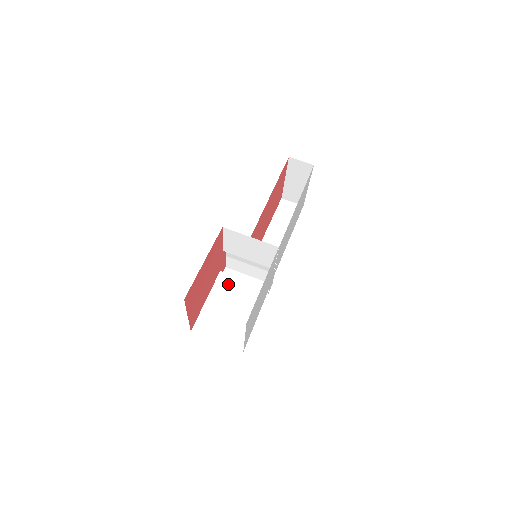
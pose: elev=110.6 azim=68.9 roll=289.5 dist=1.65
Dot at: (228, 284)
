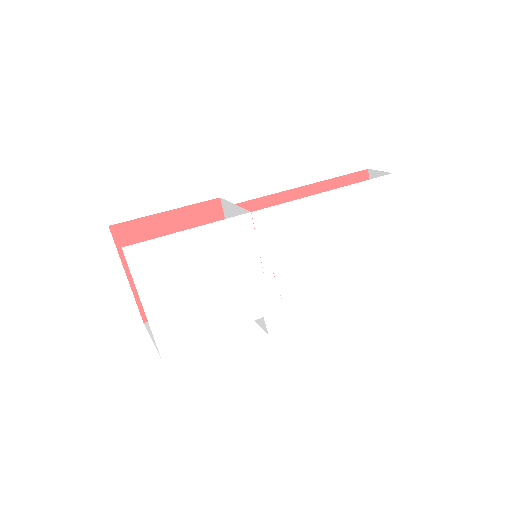
Dot at: occluded
